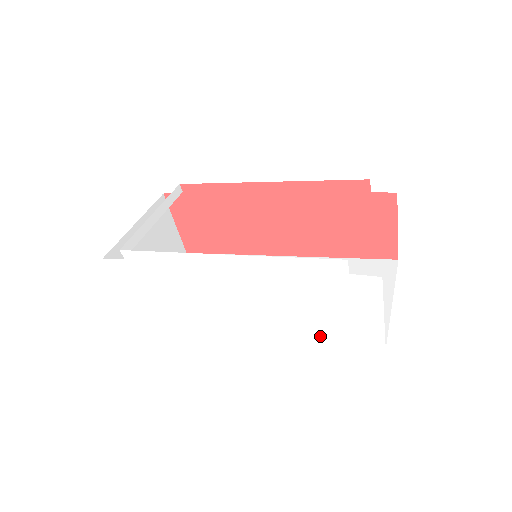
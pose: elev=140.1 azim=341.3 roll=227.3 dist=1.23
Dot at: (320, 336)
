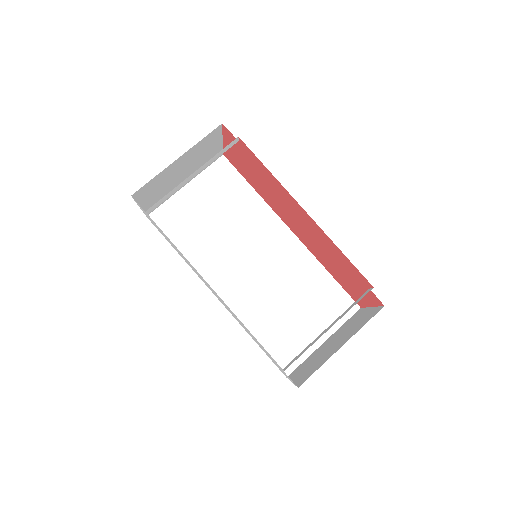
Dot at: occluded
